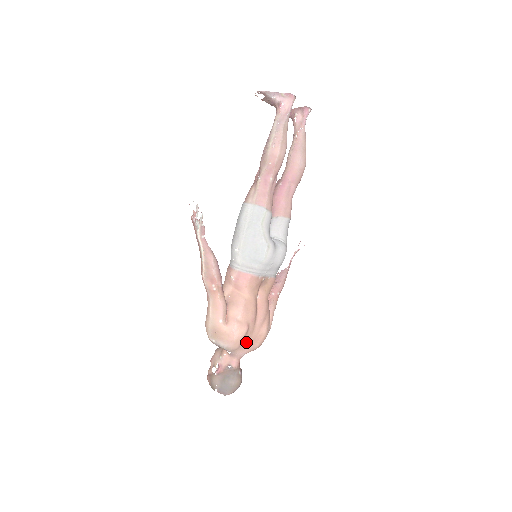
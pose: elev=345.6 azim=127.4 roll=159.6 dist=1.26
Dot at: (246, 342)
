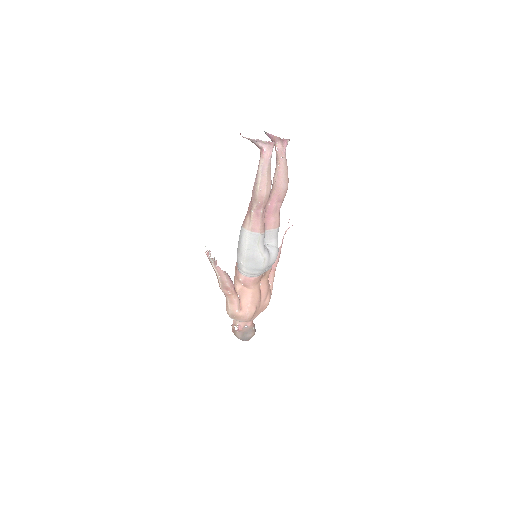
Dot at: (256, 313)
